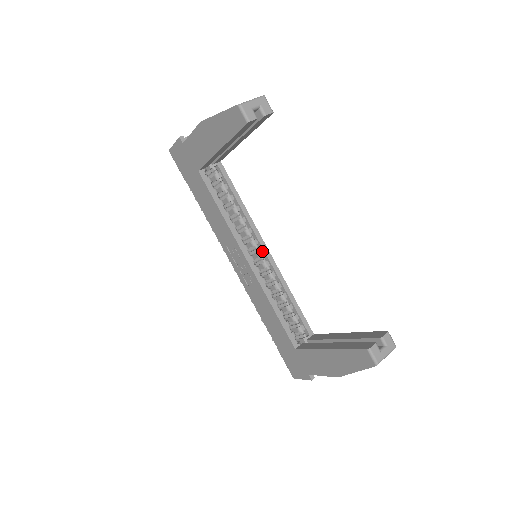
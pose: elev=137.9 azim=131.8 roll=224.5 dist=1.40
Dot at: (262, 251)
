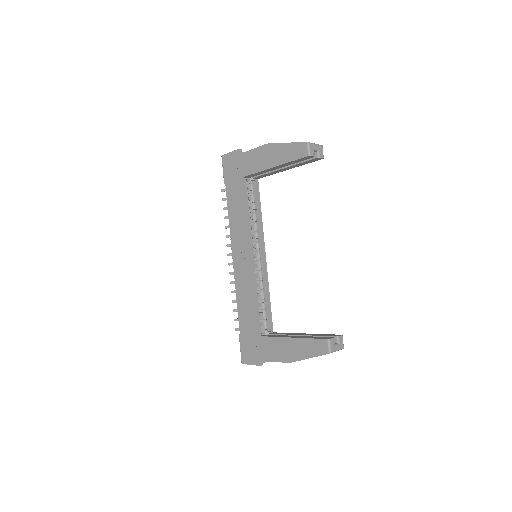
Dot at: (261, 255)
